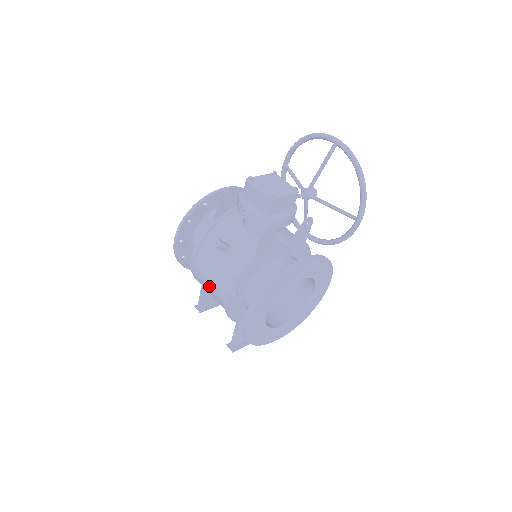
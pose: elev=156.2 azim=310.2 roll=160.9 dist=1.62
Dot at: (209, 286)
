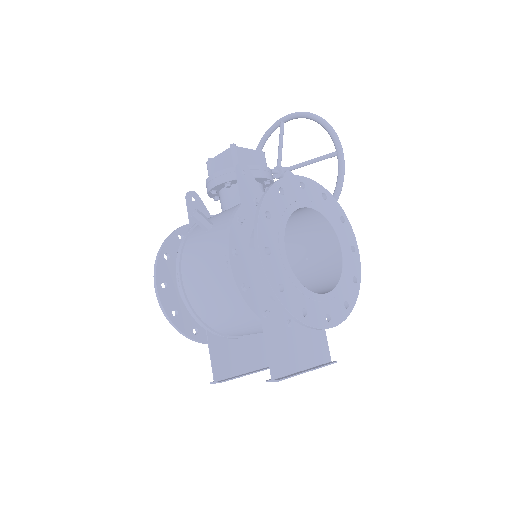
Dot at: (207, 287)
